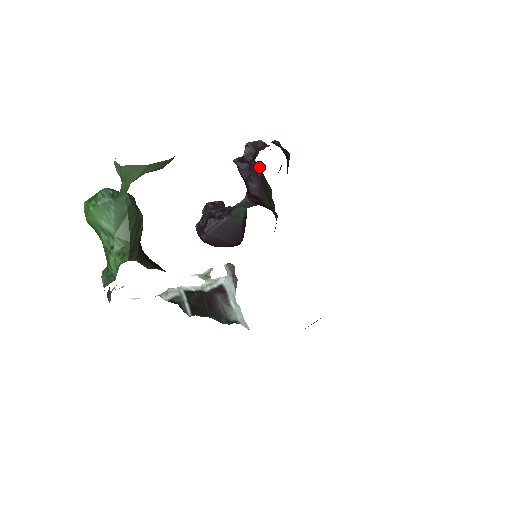
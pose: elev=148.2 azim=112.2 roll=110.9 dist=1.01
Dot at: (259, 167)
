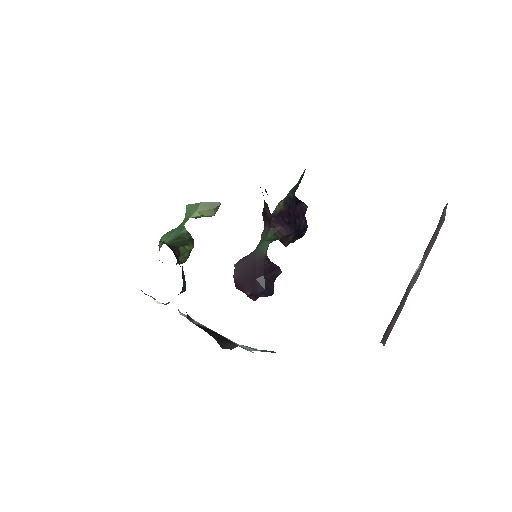
Dot at: (265, 189)
